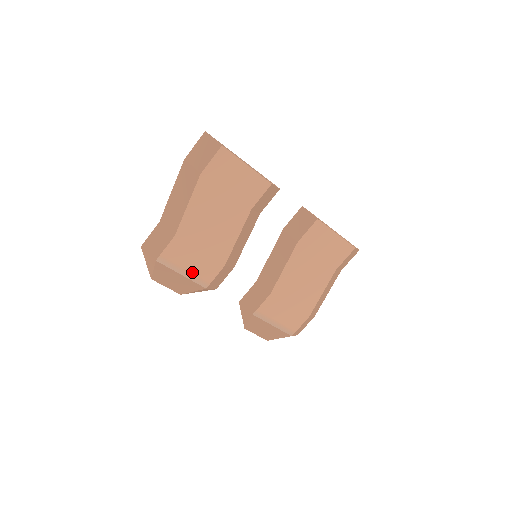
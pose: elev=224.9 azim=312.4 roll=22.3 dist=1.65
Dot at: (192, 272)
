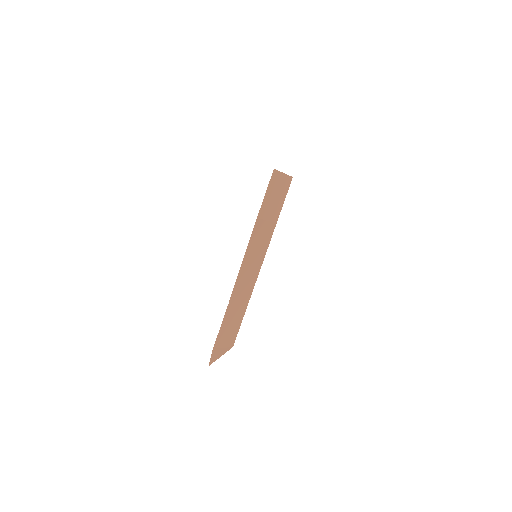
Dot at: occluded
